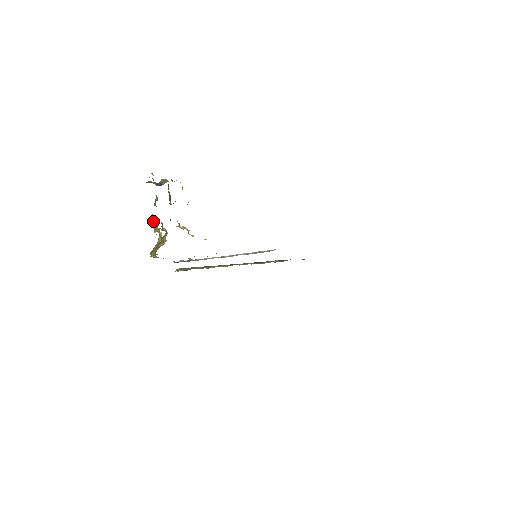
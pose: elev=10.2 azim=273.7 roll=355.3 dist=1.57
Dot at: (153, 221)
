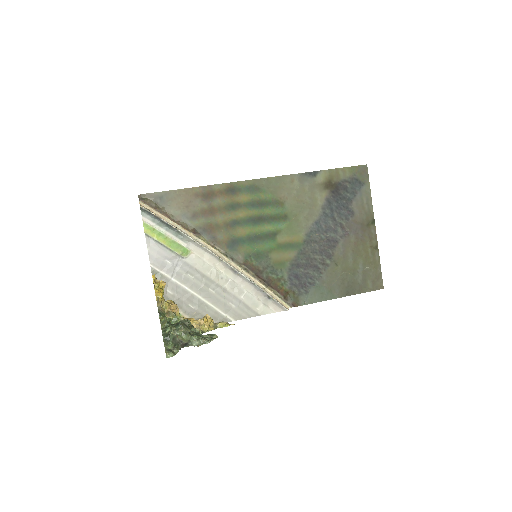
Dot at: (165, 318)
